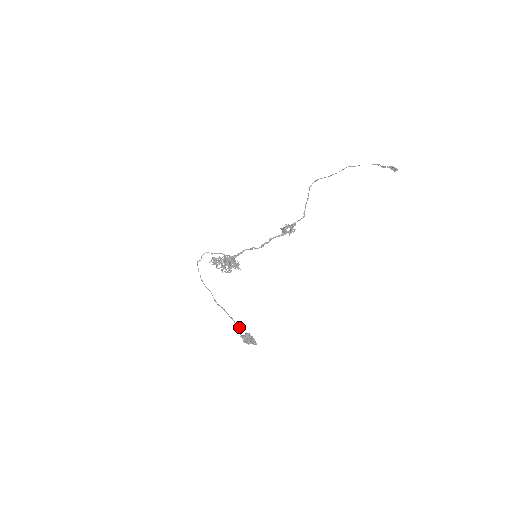
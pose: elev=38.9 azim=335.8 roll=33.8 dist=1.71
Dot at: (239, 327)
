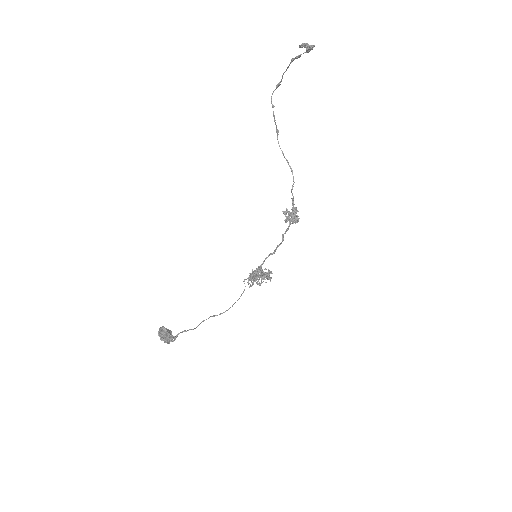
Dot at: (187, 330)
